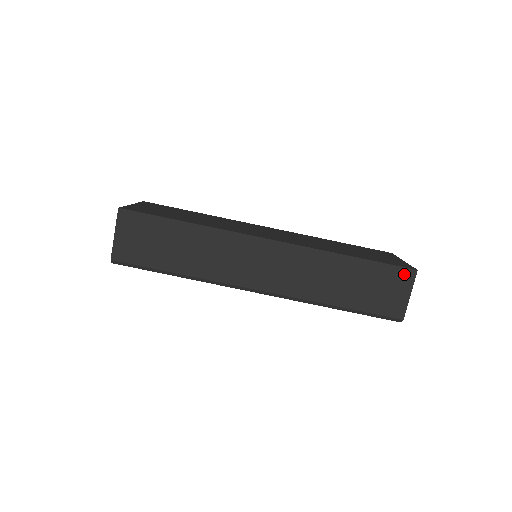
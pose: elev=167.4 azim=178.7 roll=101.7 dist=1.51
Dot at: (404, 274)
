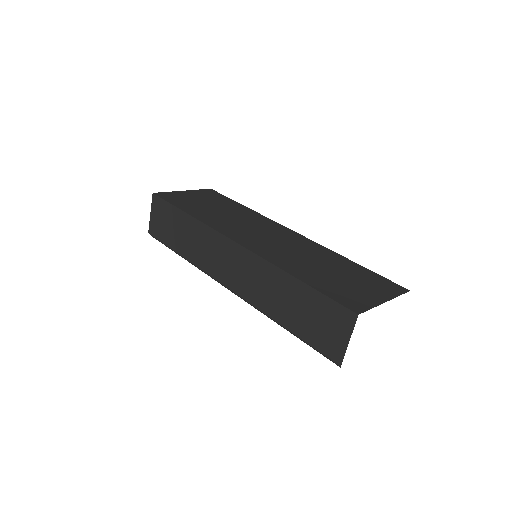
Dot at: (344, 314)
